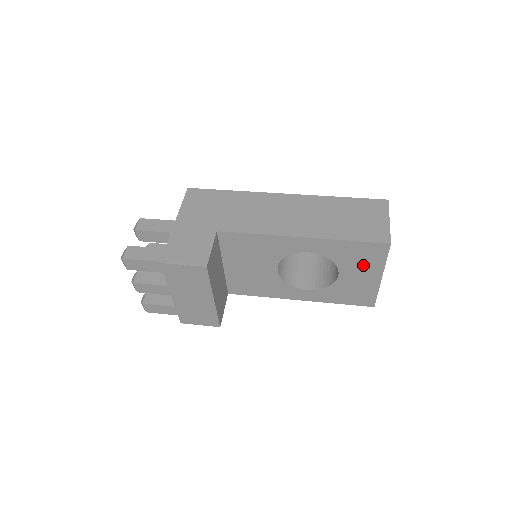
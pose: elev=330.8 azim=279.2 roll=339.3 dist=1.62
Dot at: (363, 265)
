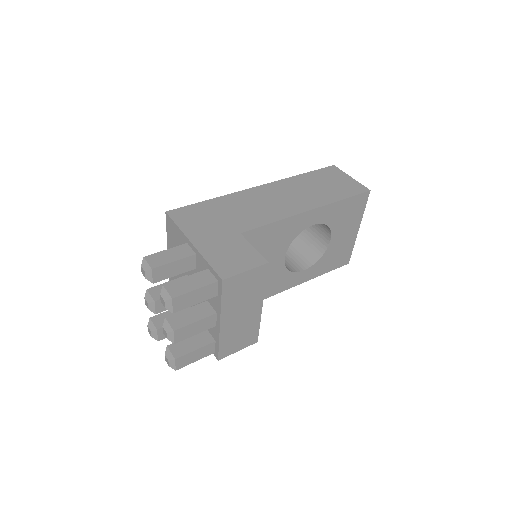
Dot at: (349, 221)
